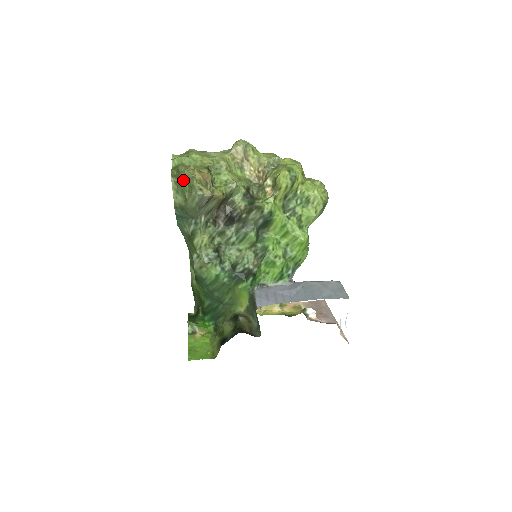
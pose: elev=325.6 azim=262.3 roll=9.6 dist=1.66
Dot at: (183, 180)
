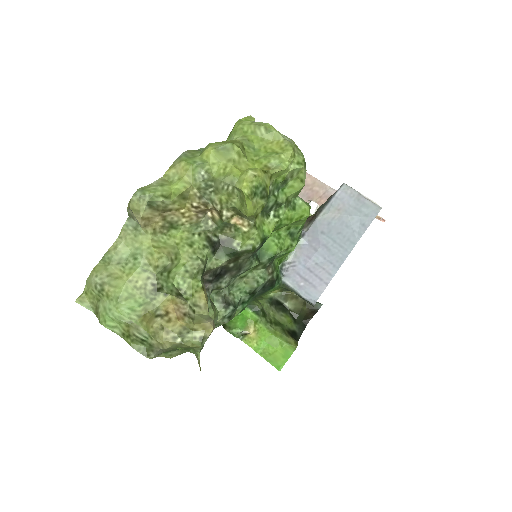
Dot at: (168, 350)
